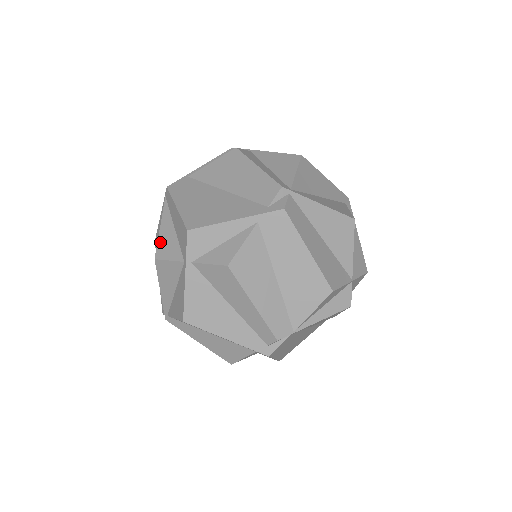
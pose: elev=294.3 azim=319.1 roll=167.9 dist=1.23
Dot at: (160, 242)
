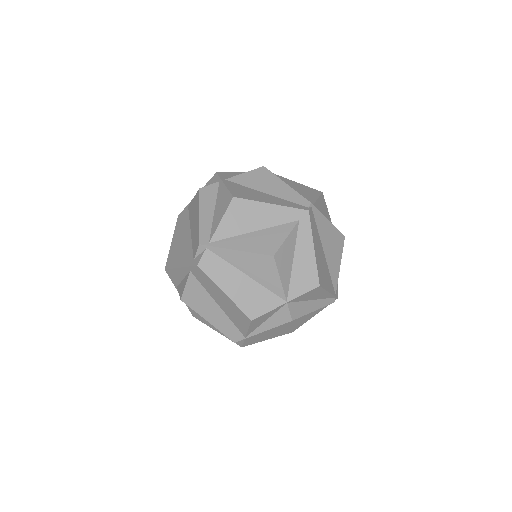
Dot at: occluded
